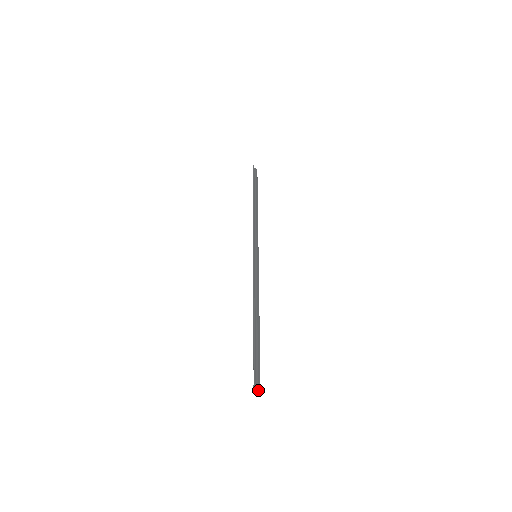
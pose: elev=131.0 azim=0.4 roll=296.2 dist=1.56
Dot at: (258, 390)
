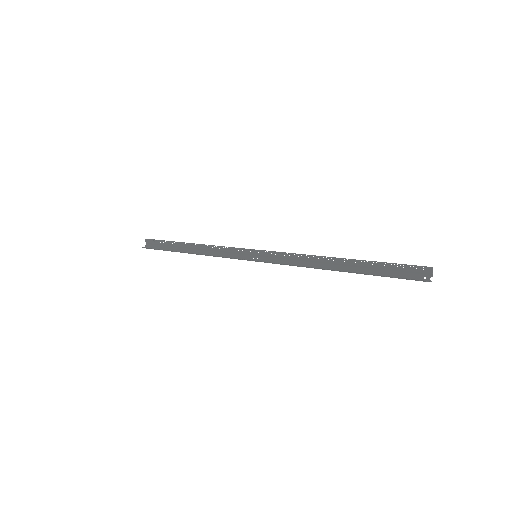
Dot at: (431, 276)
